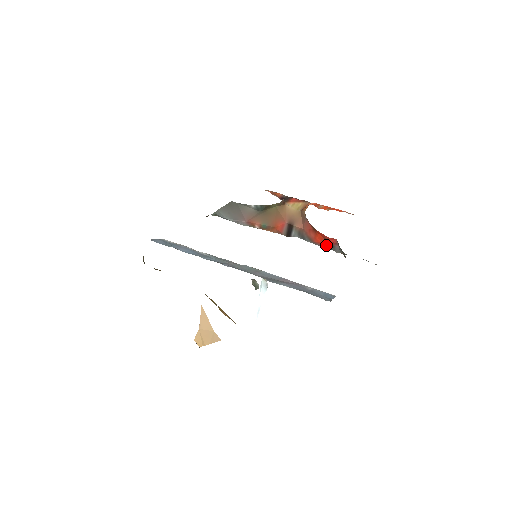
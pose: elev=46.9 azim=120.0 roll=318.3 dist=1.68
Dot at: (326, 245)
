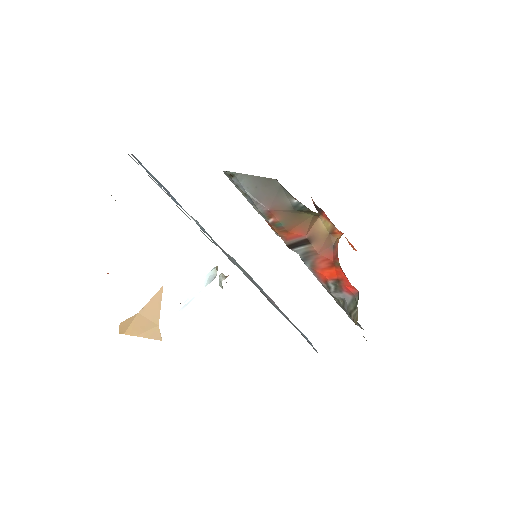
Dot at: (330, 283)
